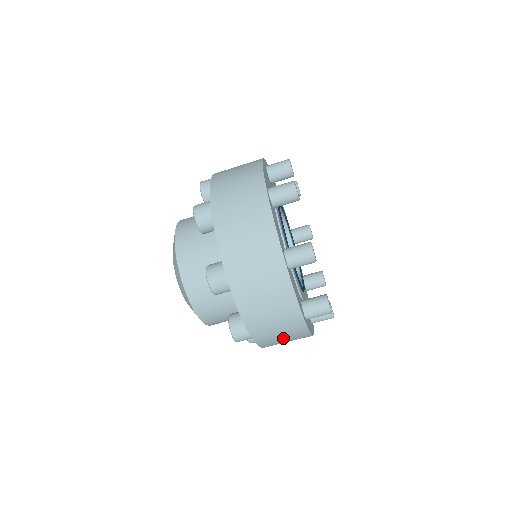
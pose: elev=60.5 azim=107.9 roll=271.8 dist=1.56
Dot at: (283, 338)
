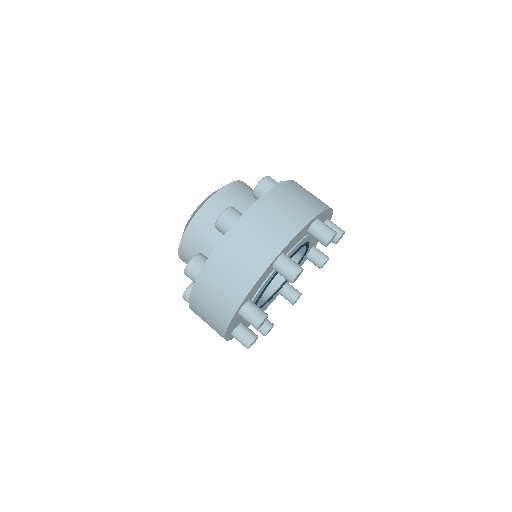
Dot at: (211, 306)
